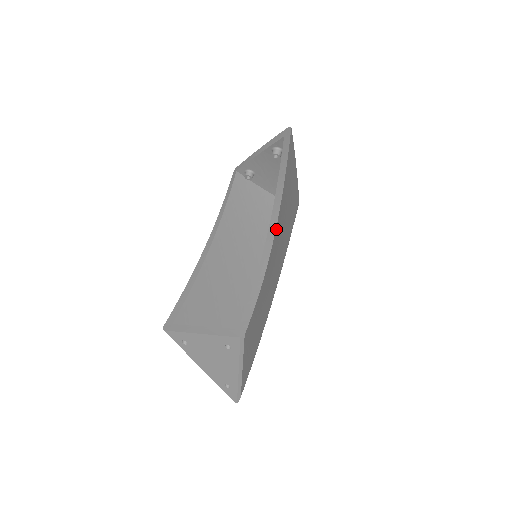
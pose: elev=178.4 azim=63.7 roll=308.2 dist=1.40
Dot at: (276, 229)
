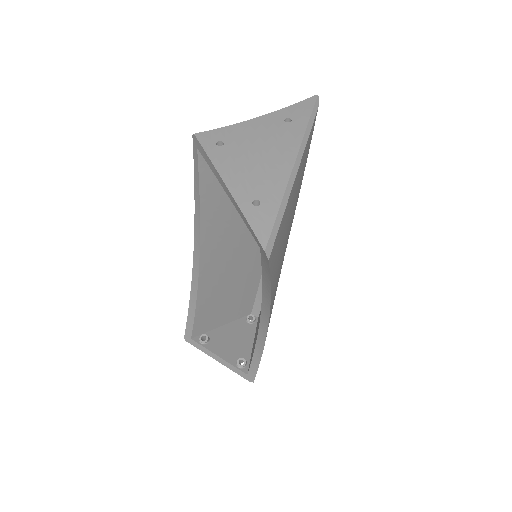
Dot at: (269, 318)
